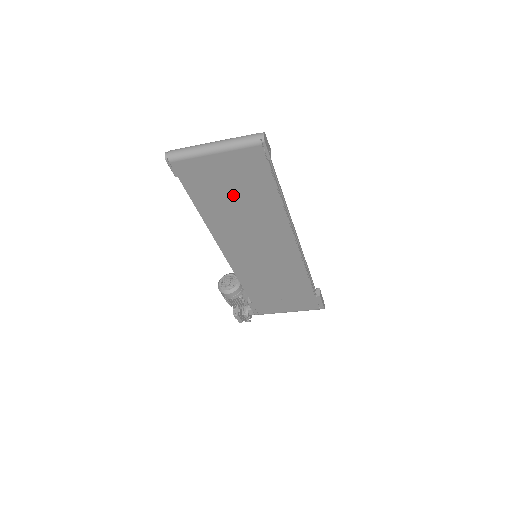
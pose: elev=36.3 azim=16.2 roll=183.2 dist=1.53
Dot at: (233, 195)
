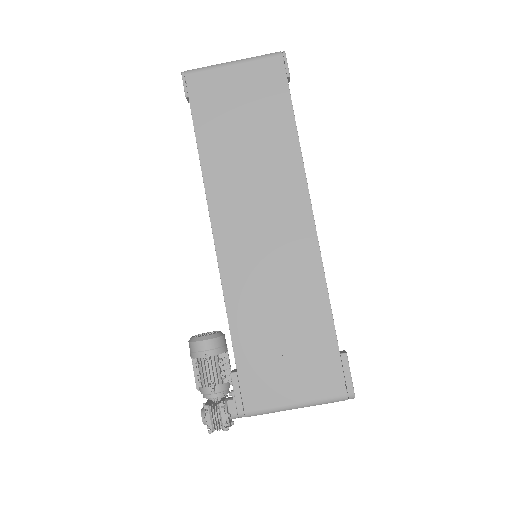
Dot at: (244, 125)
